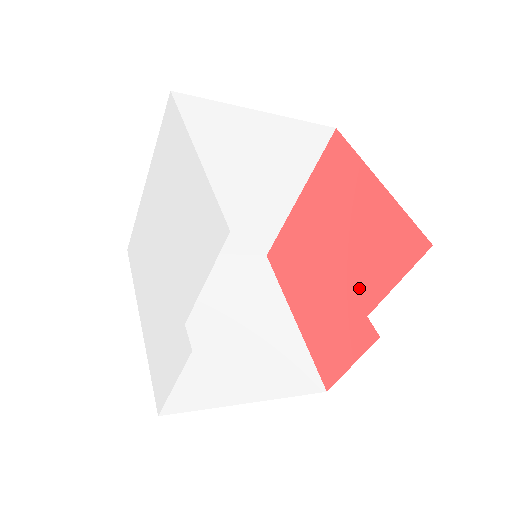
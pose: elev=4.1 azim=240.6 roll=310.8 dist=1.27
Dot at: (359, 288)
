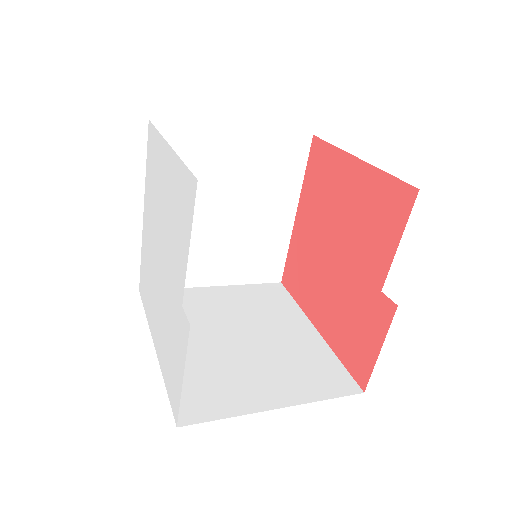
Dot at: (367, 267)
